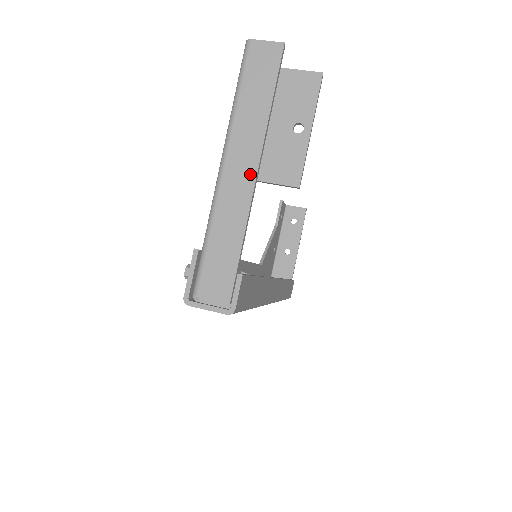
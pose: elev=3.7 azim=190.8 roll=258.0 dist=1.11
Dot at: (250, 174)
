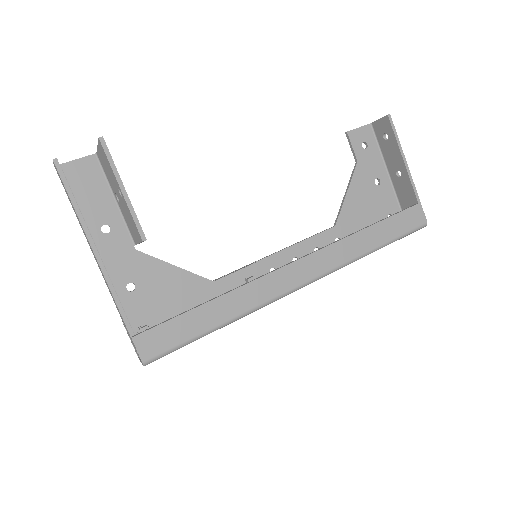
Dot at: (98, 264)
